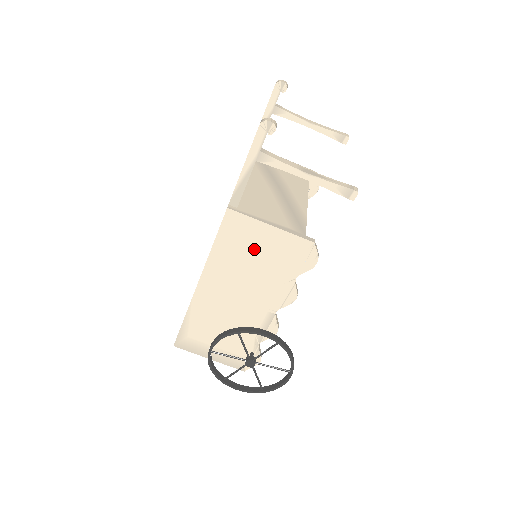
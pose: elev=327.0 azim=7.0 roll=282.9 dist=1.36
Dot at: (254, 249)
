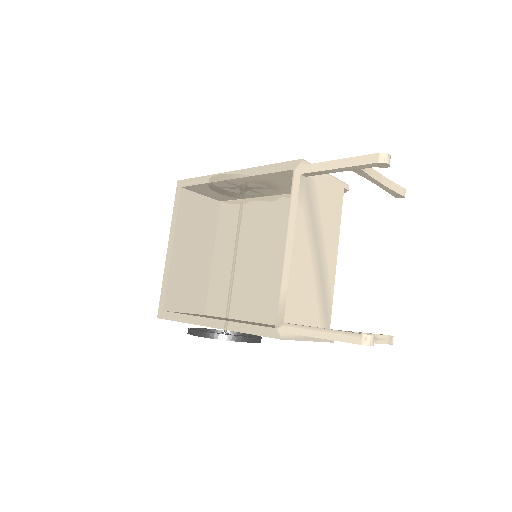
Dot at: occluded
